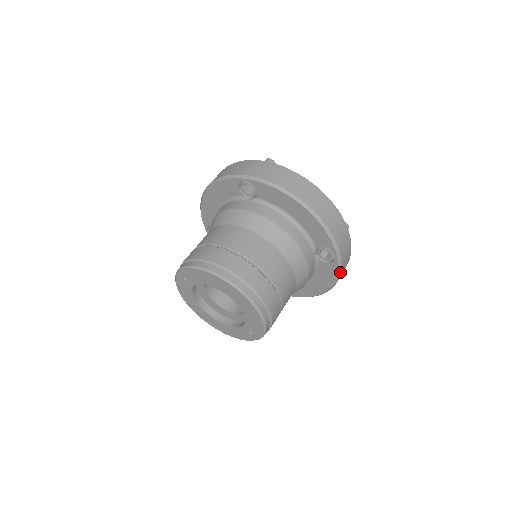
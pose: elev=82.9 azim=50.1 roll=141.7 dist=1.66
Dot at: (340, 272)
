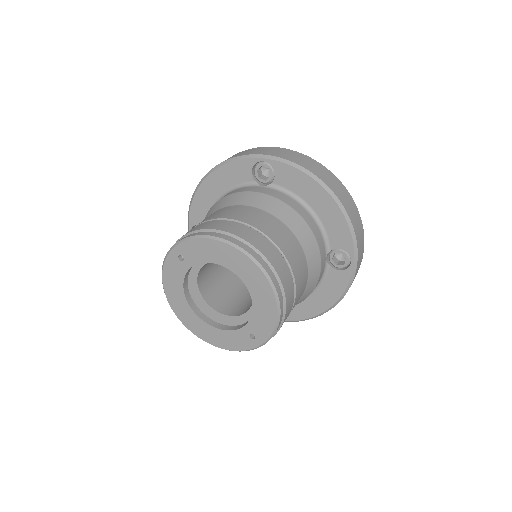
Dot at: (351, 283)
